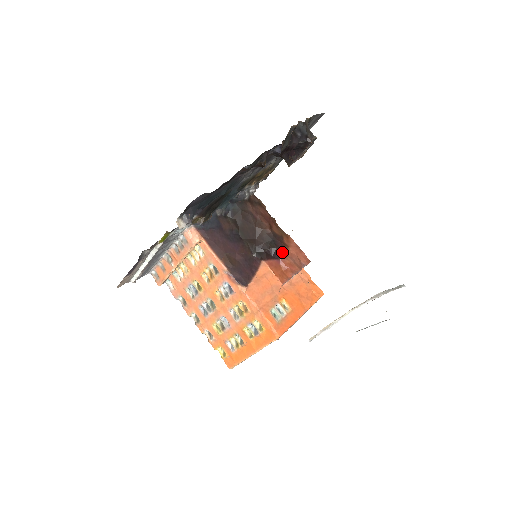
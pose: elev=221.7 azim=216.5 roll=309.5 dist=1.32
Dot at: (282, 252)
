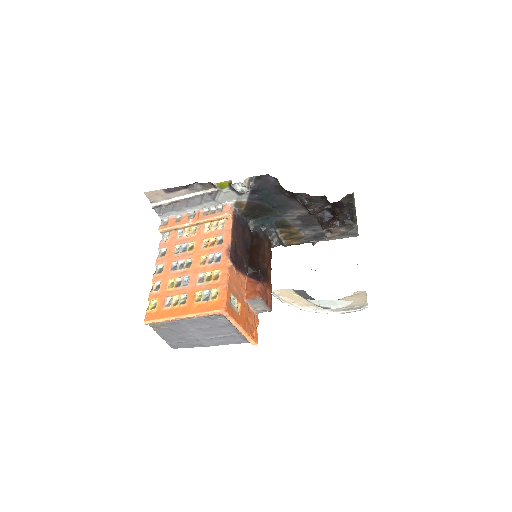
Dot at: (264, 282)
